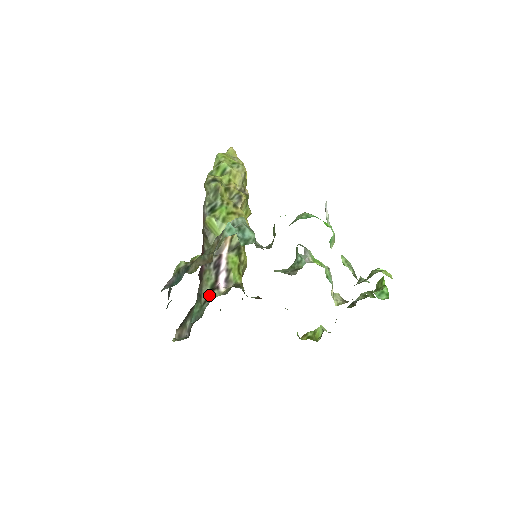
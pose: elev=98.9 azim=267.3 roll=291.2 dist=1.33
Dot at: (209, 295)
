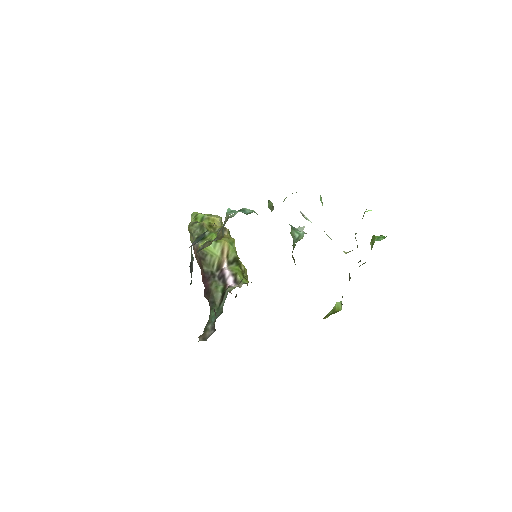
Dot at: (223, 296)
